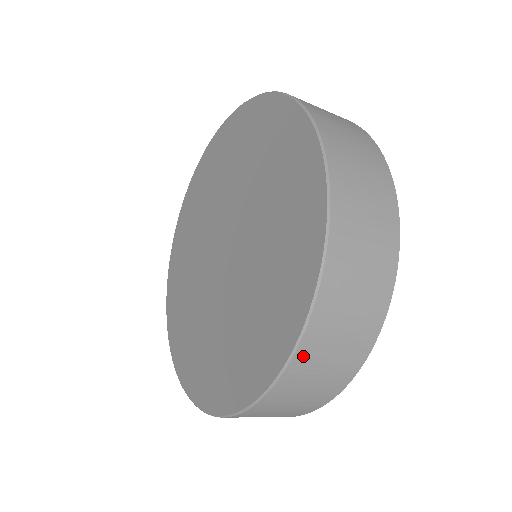
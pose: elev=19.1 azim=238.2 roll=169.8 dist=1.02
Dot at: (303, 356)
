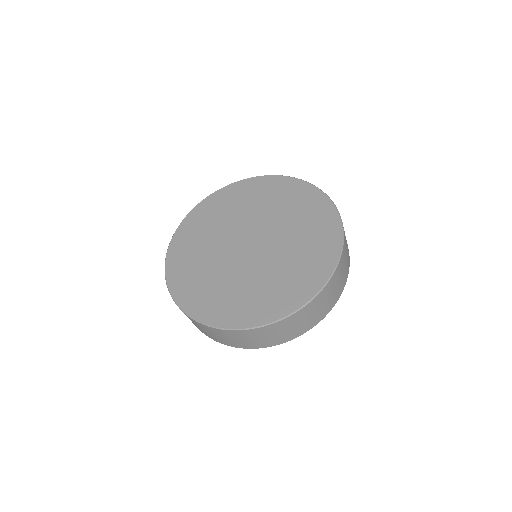
Dot at: (336, 273)
